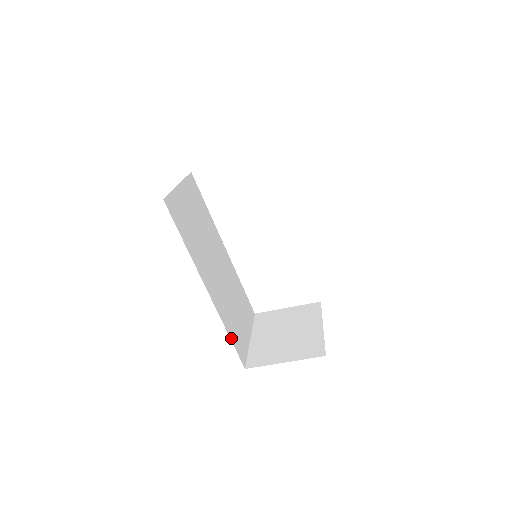
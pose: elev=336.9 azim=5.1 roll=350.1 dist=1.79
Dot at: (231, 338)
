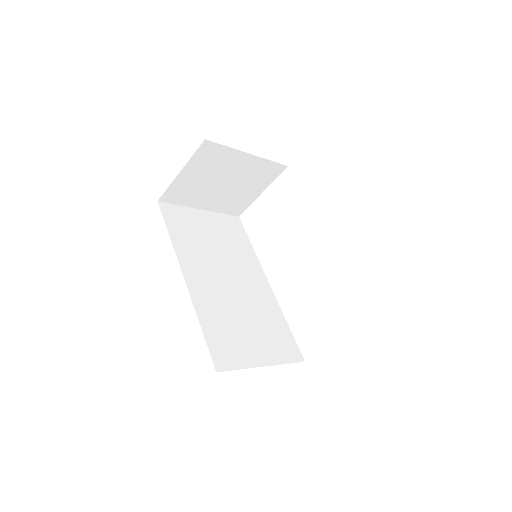
Dot at: (205, 332)
